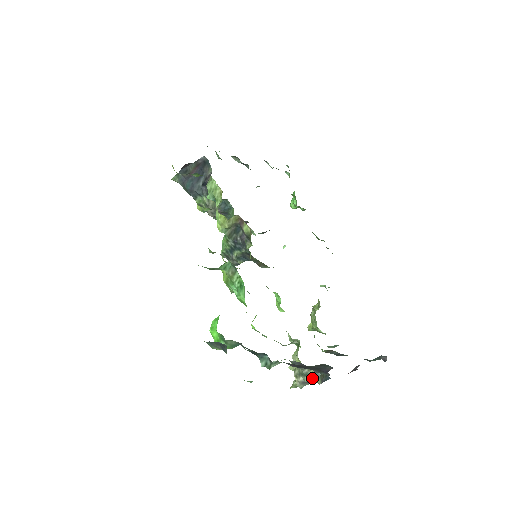
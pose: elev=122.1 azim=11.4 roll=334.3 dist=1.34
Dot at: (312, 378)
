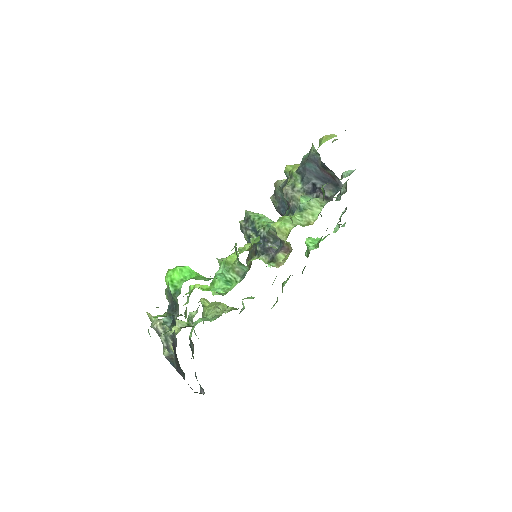
Dot at: (166, 345)
